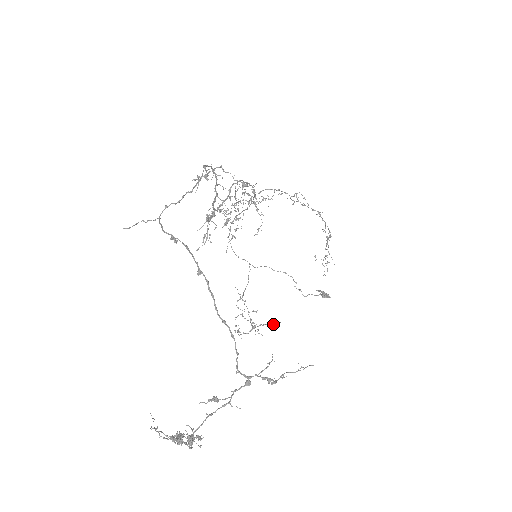
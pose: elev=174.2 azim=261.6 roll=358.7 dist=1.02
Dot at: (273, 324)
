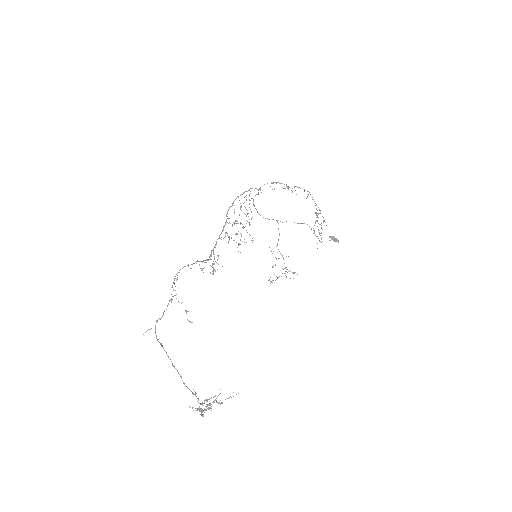
Dot at: occluded
